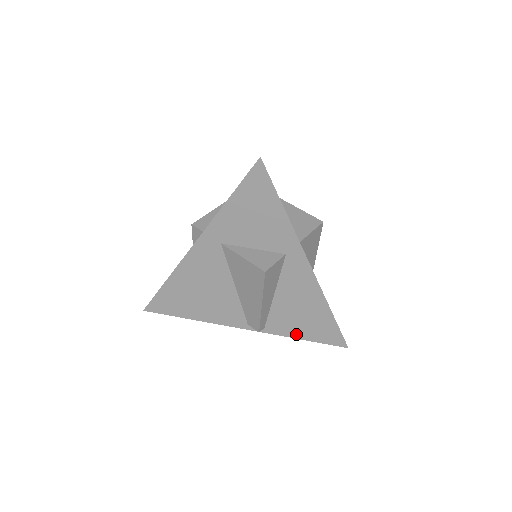
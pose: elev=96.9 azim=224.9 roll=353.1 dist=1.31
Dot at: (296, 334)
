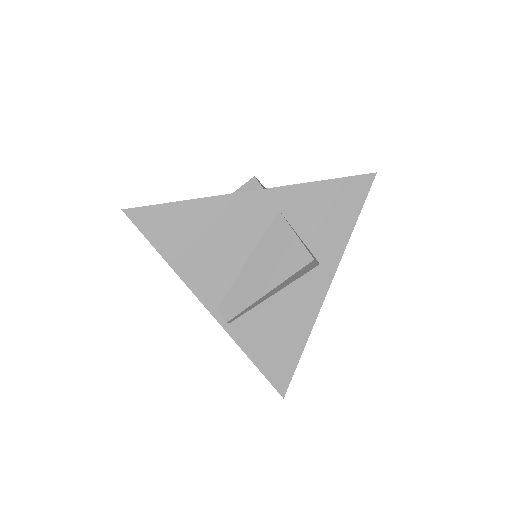
Dot at: (252, 351)
